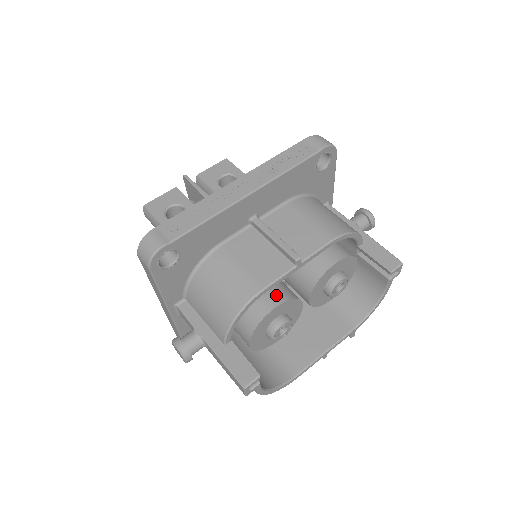
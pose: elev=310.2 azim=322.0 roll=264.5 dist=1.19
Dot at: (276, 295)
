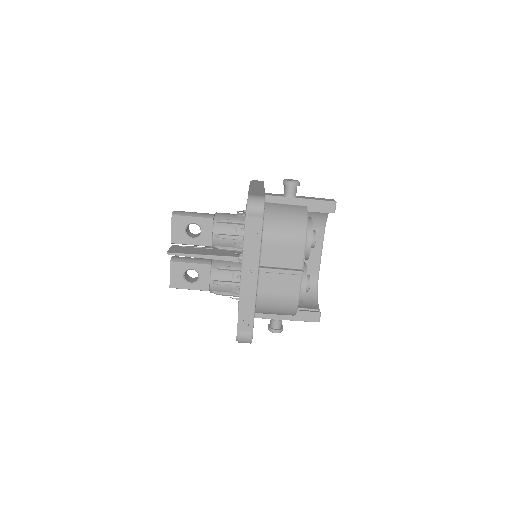
Dot at: occluded
